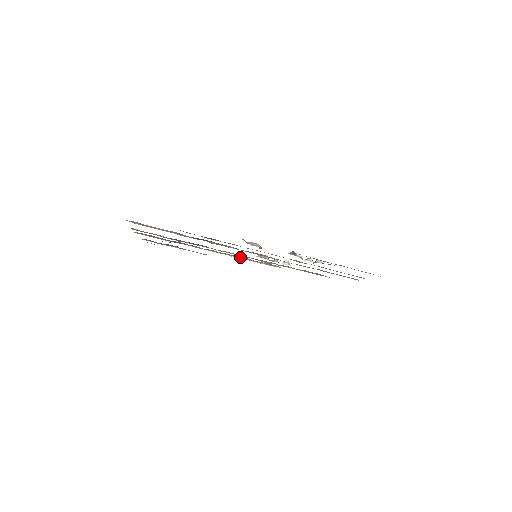
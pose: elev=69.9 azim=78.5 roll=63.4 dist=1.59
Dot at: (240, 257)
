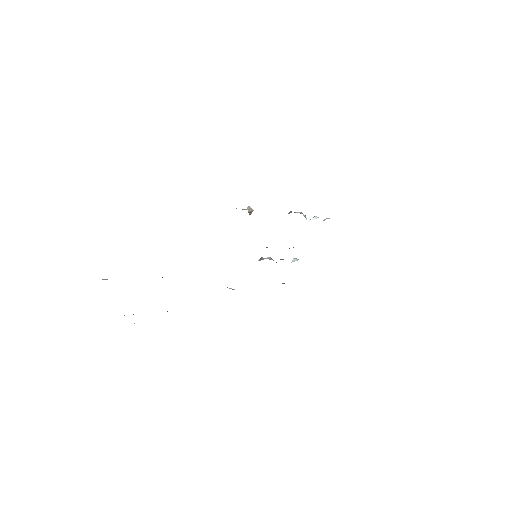
Dot at: occluded
